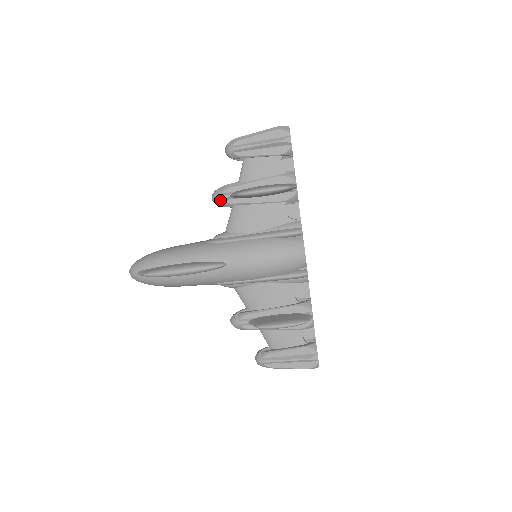
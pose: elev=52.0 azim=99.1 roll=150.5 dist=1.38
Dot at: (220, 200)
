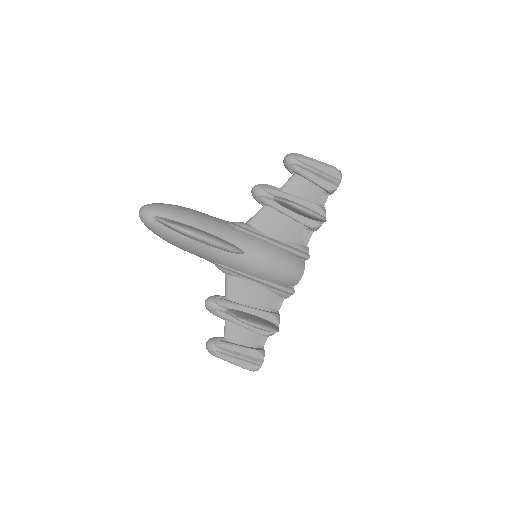
Dot at: (262, 195)
